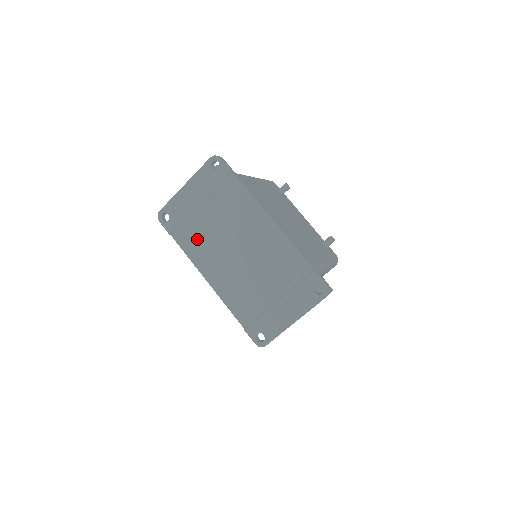
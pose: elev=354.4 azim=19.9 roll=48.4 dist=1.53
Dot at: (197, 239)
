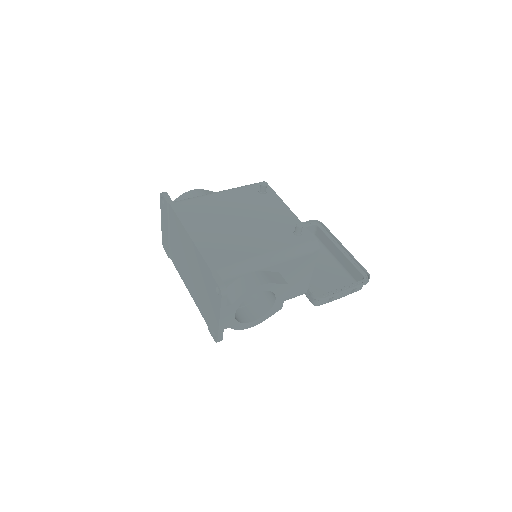
Dot at: (177, 259)
